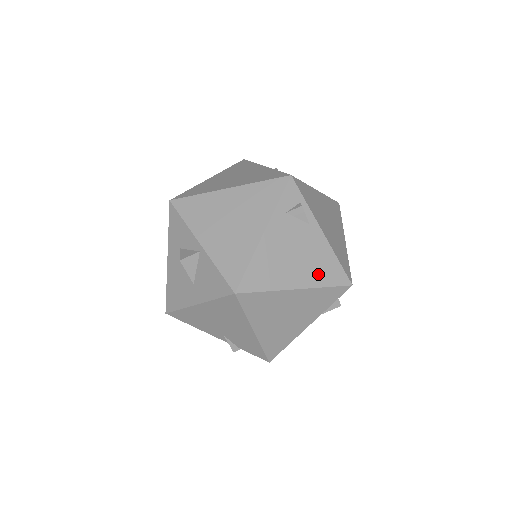
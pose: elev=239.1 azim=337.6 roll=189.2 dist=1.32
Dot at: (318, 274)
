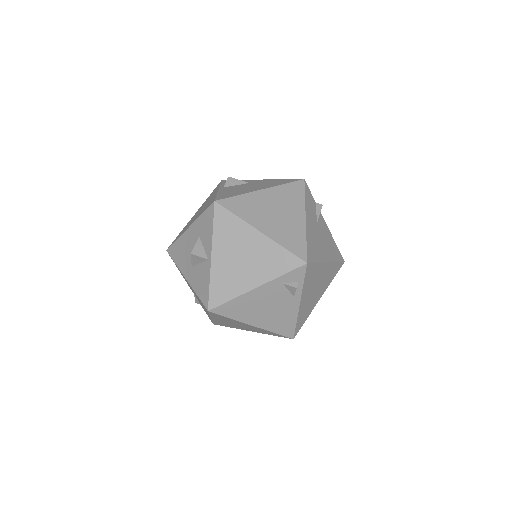
Dot at: (275, 324)
